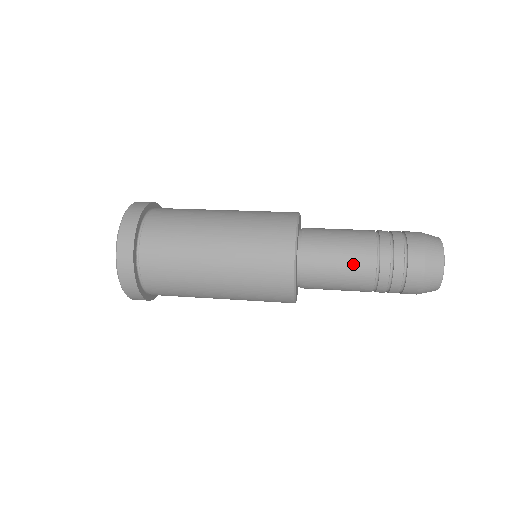
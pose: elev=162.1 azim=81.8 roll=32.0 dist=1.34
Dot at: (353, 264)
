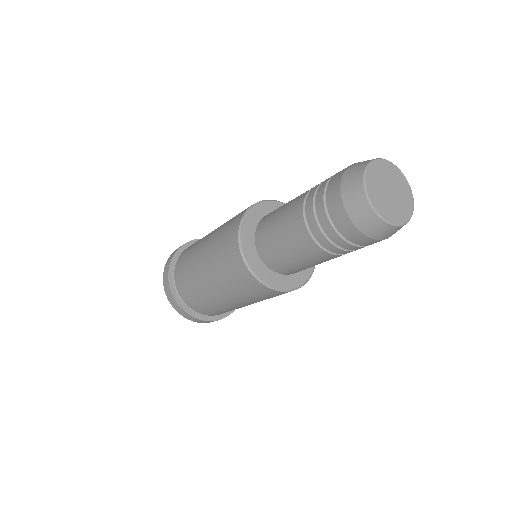
Dot at: (289, 208)
